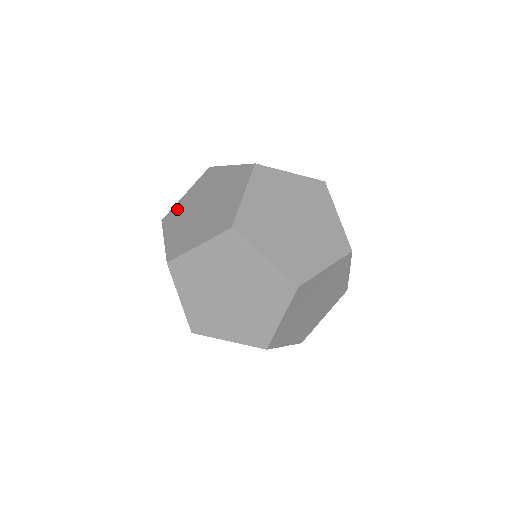
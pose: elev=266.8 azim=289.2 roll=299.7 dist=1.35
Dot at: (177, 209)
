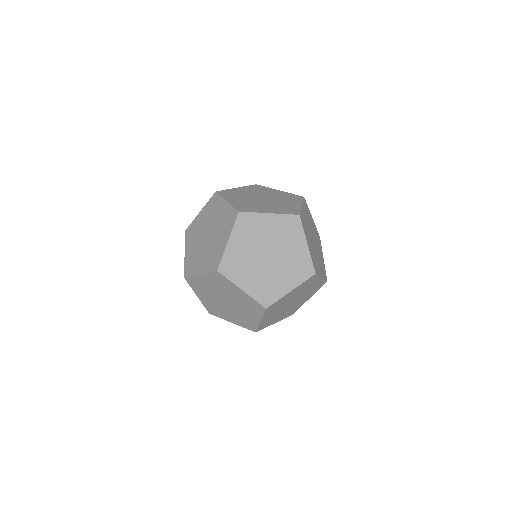
Dot at: (189, 261)
